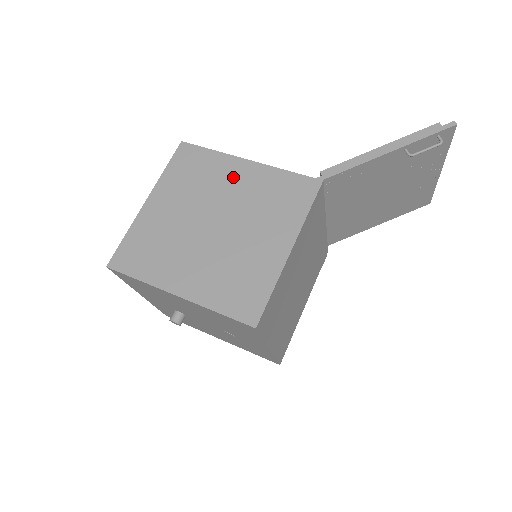
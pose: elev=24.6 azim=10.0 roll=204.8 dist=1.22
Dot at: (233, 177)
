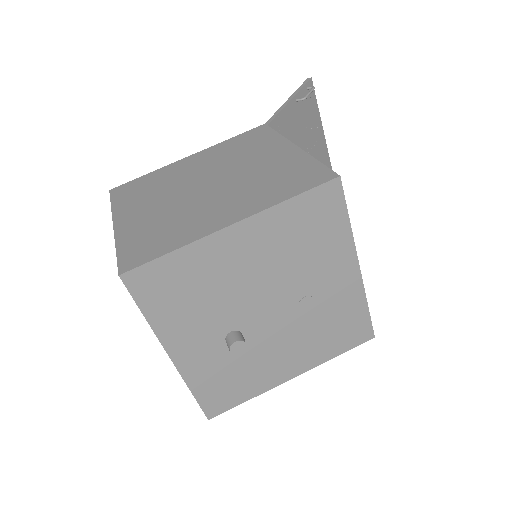
Dot at: (187, 166)
